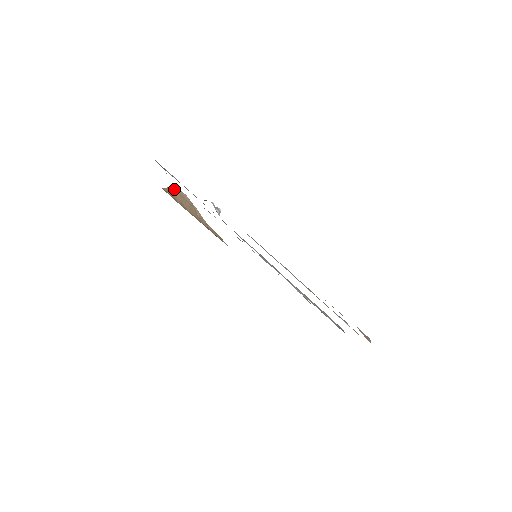
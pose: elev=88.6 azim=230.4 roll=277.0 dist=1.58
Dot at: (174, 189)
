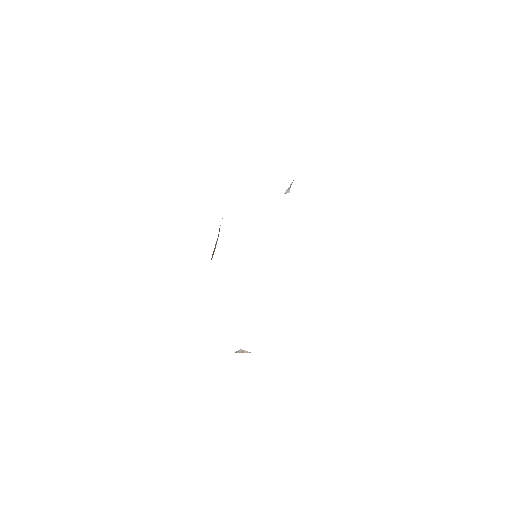
Dot at: occluded
